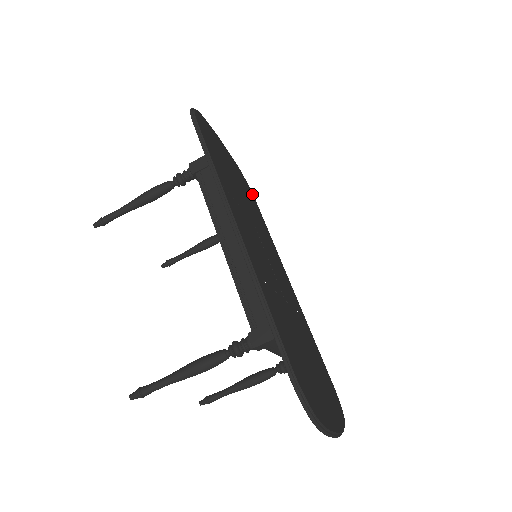
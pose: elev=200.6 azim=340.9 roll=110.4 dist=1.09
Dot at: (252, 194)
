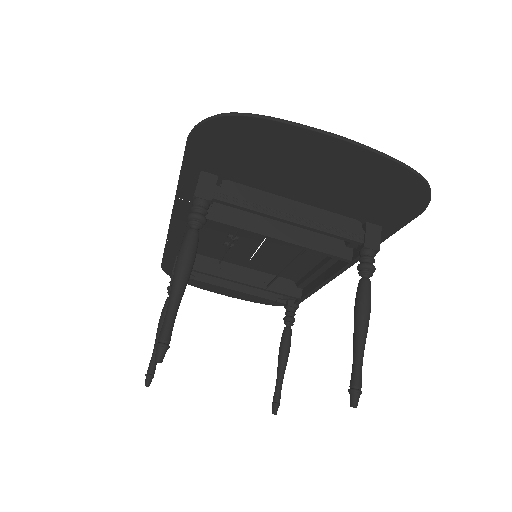
Dot at: occluded
